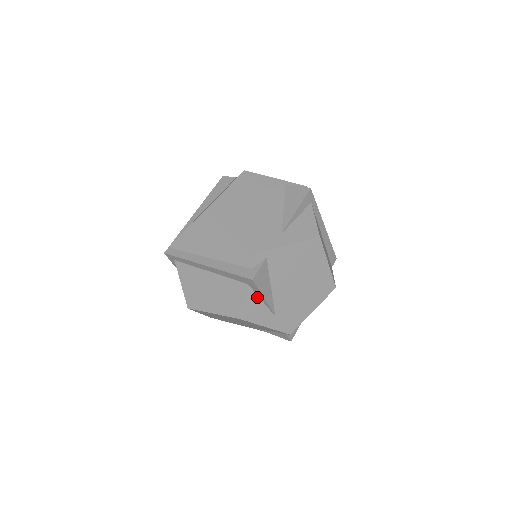
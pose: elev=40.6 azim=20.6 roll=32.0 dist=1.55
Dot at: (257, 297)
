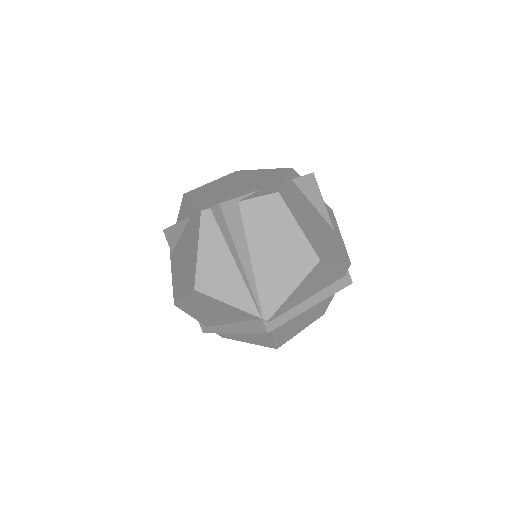
Dot at: occluded
